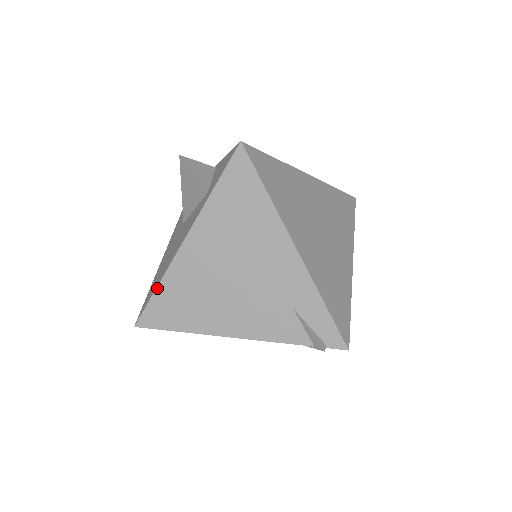
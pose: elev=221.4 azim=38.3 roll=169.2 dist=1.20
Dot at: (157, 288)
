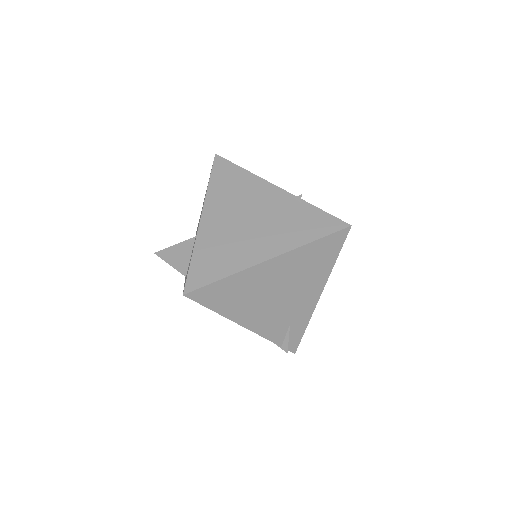
Dot at: (224, 278)
